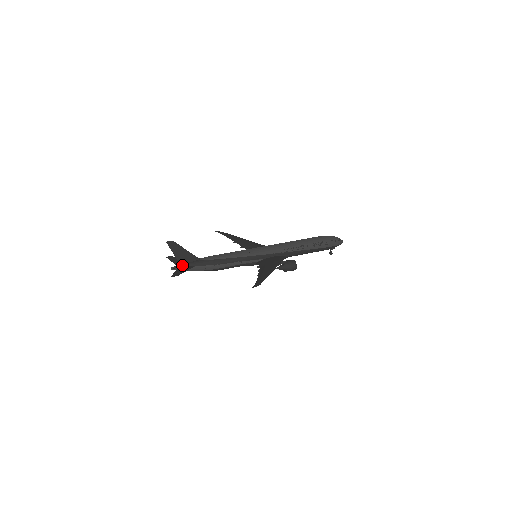
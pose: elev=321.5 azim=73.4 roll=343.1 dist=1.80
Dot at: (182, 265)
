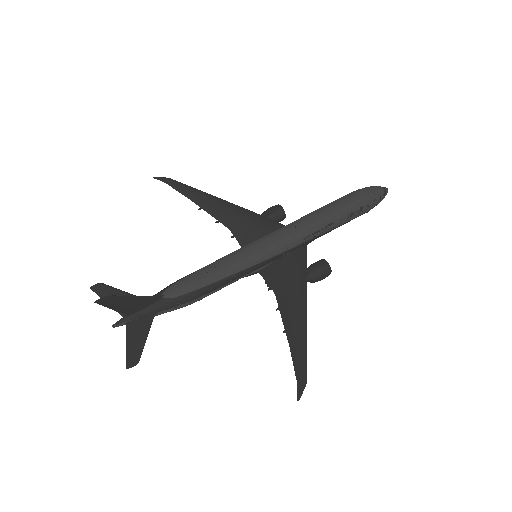
Dot at: (132, 317)
